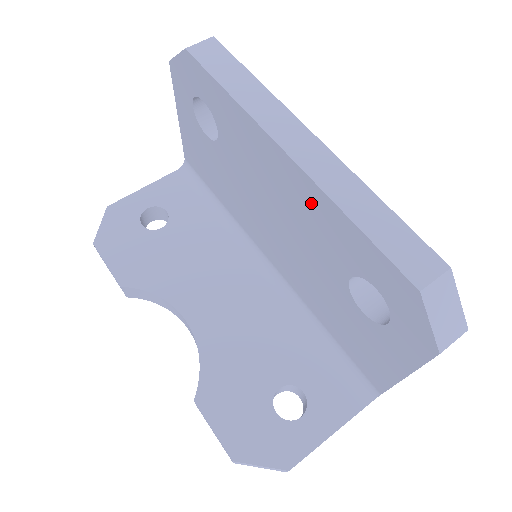
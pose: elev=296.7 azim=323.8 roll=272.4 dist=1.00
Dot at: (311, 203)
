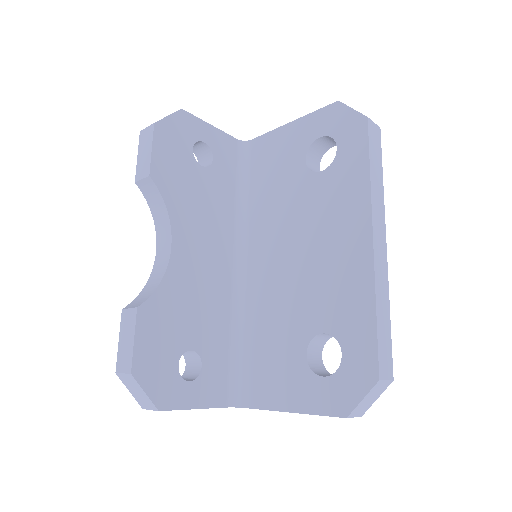
Dot at: (354, 276)
